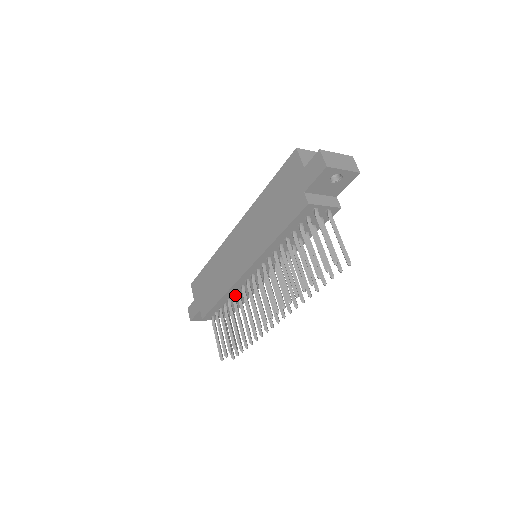
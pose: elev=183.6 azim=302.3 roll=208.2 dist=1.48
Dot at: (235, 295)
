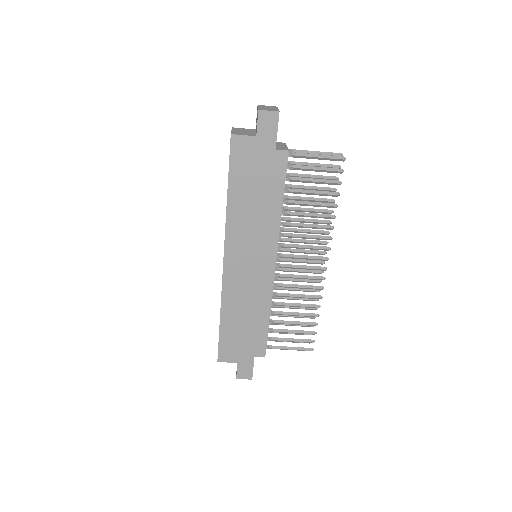
Dot at: occluded
